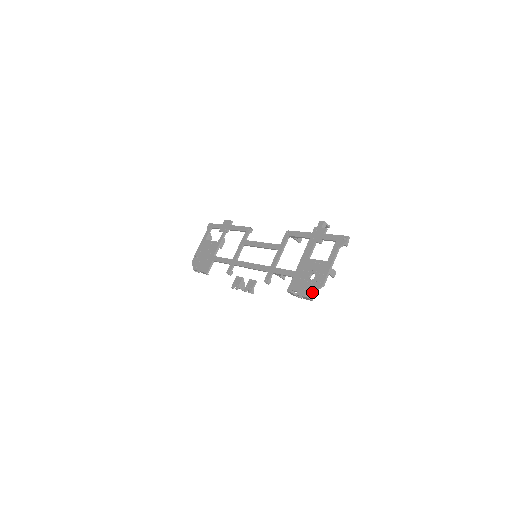
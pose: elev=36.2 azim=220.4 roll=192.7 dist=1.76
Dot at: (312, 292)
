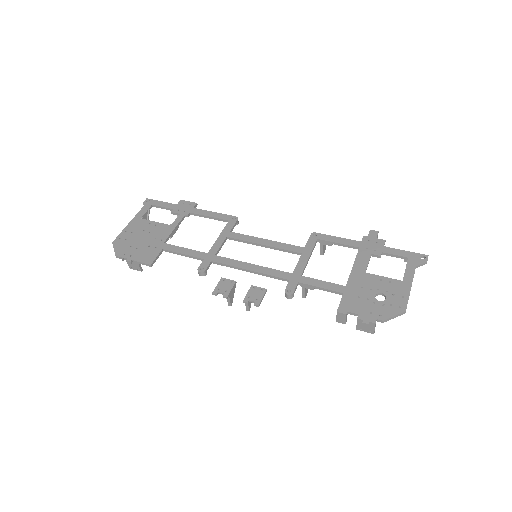
Dot at: (388, 318)
